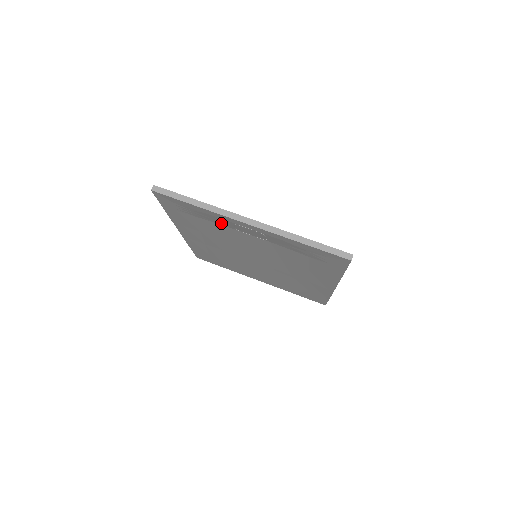
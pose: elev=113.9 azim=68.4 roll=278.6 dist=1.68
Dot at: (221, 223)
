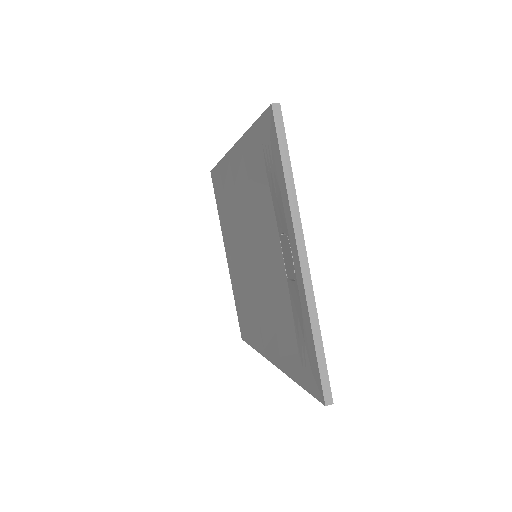
Dot at: (277, 213)
